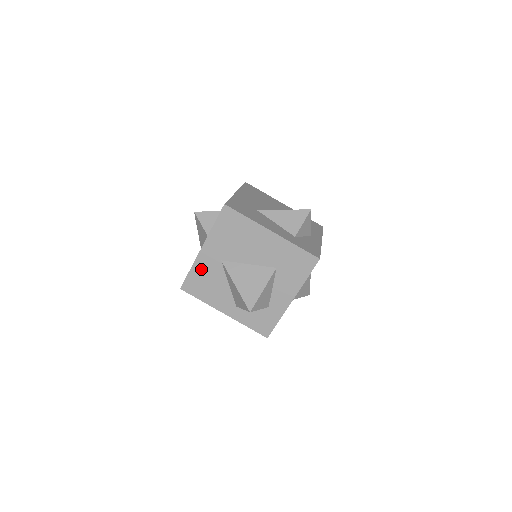
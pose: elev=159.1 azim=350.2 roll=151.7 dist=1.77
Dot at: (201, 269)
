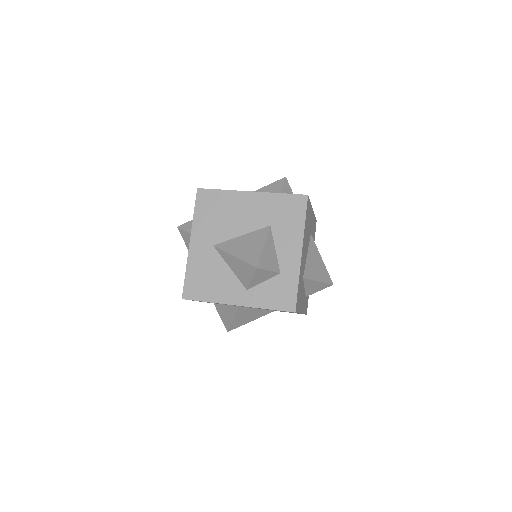
Dot at: (196, 265)
